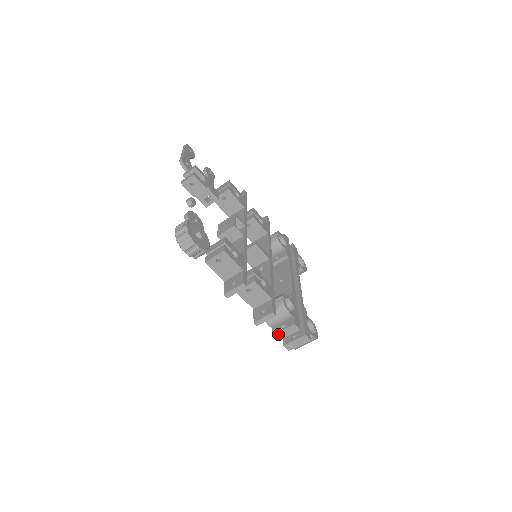
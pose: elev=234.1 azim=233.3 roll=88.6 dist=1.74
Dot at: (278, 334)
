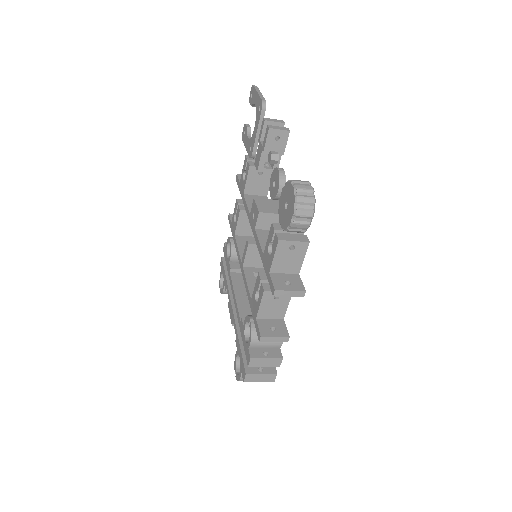
Dot at: (257, 360)
